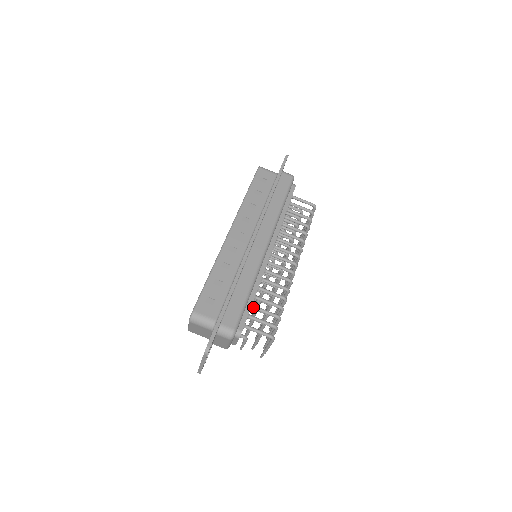
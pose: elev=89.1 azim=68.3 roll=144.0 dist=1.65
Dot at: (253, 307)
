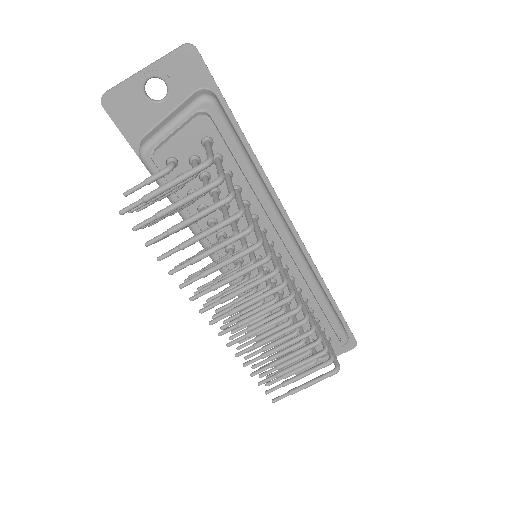
Dot at: (229, 174)
